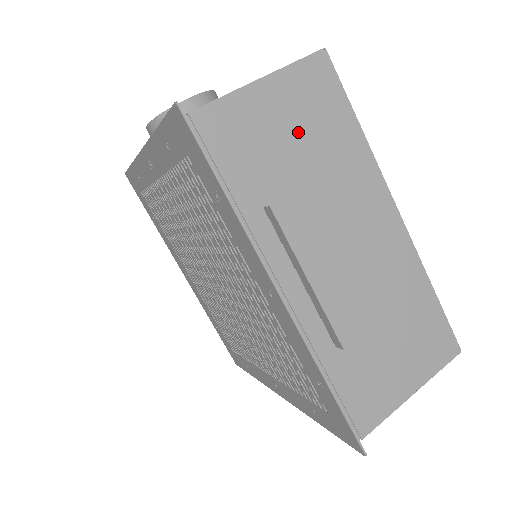
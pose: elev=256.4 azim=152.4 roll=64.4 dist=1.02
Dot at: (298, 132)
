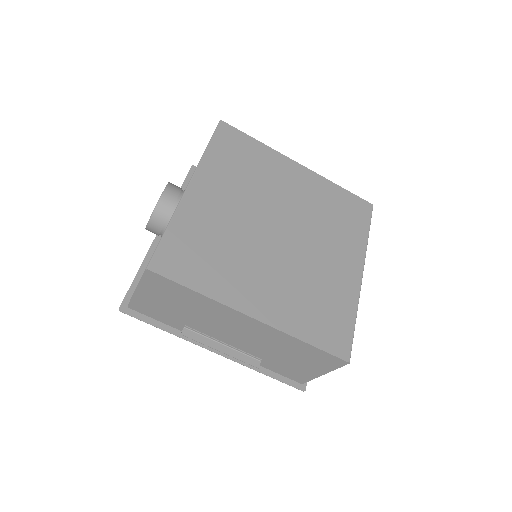
Dot at: (170, 302)
